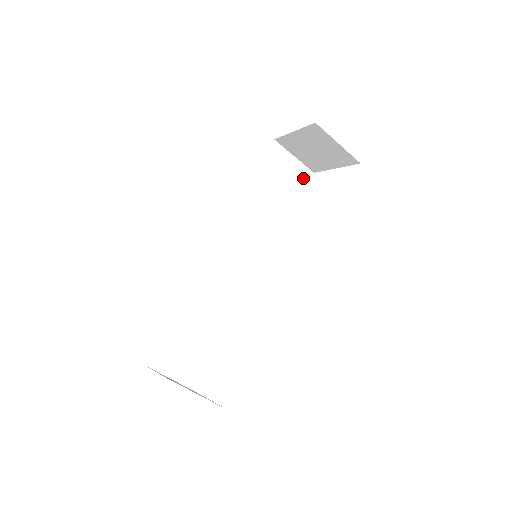
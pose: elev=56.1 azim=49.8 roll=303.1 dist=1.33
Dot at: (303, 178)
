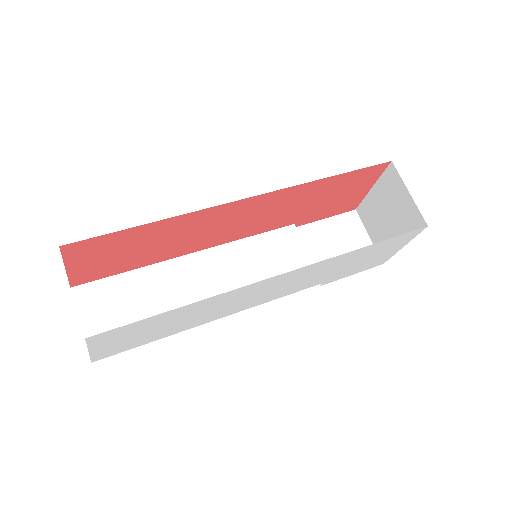
Dot at: occluded
